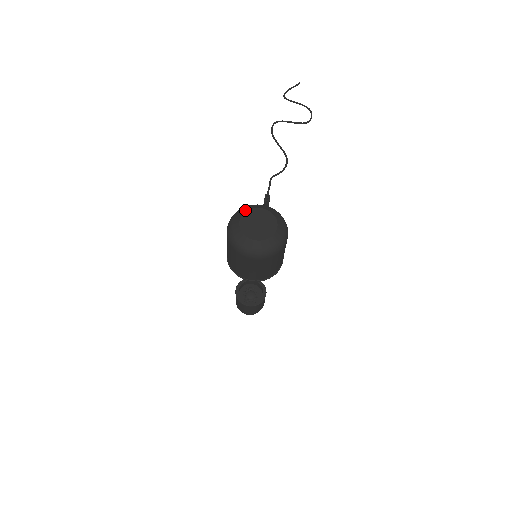
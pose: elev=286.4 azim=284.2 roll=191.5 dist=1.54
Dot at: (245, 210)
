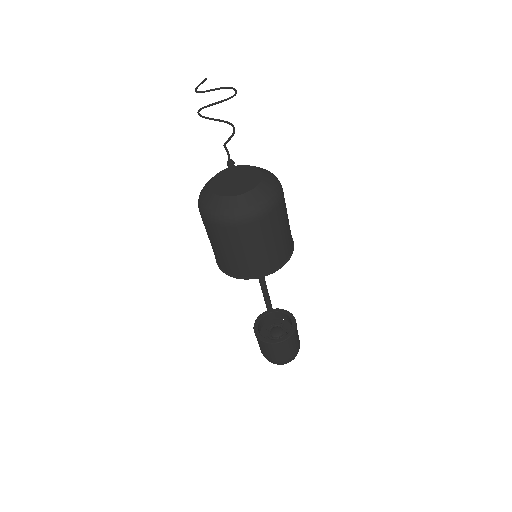
Dot at: (211, 178)
